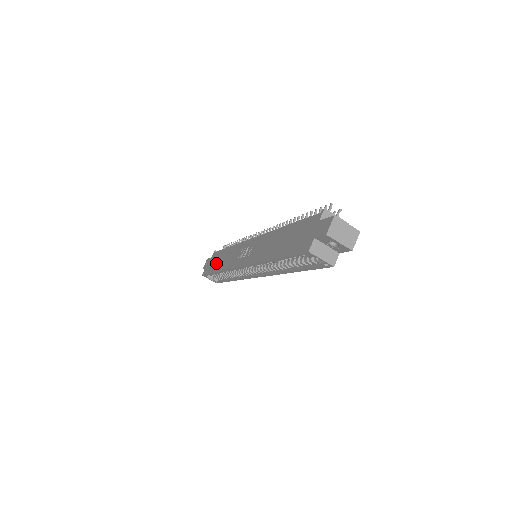
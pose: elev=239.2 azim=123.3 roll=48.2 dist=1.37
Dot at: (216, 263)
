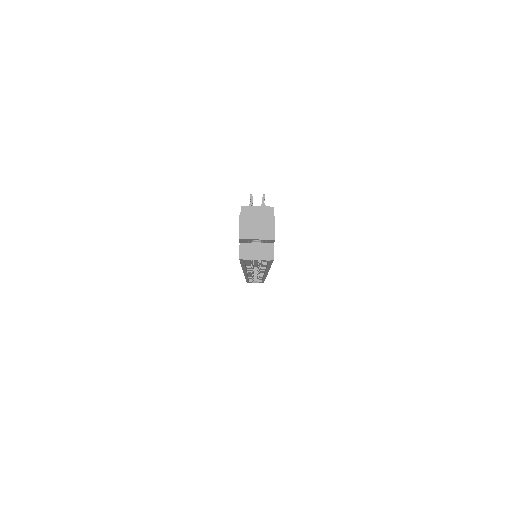
Dot at: occluded
